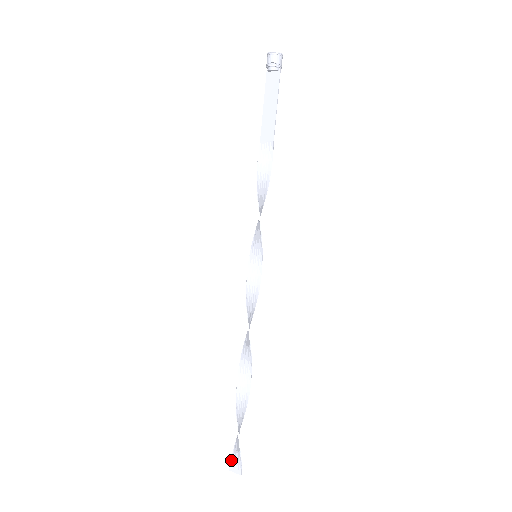
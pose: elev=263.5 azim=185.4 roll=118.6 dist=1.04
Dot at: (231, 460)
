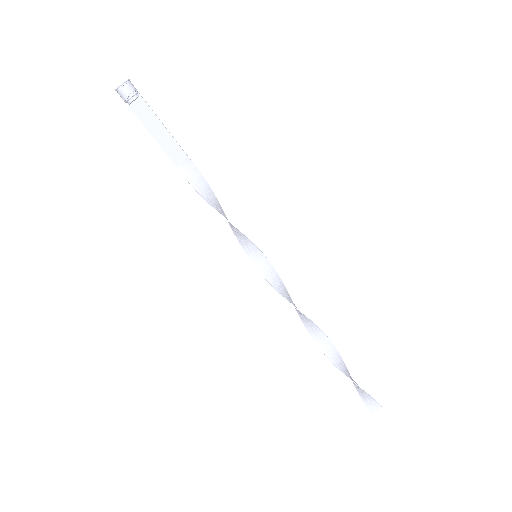
Dot at: (366, 406)
